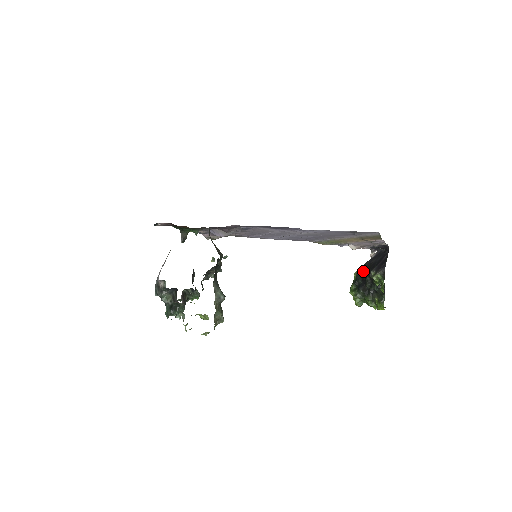
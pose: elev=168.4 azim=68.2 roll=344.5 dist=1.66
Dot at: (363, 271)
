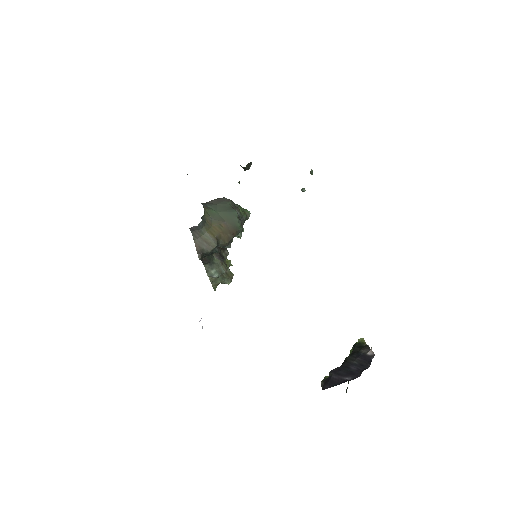
Dot at: (352, 352)
